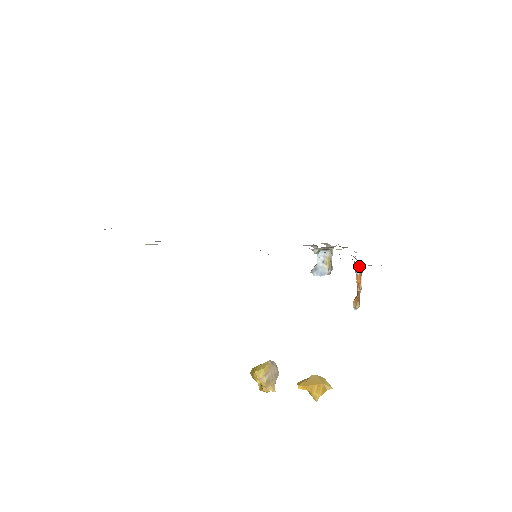
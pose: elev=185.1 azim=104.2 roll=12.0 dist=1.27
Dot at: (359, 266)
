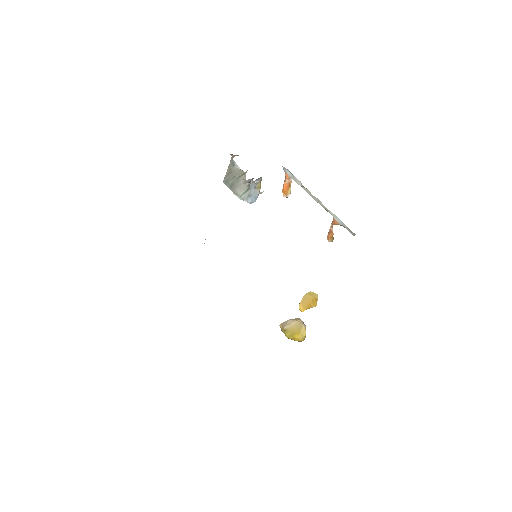
Dot at: (290, 180)
